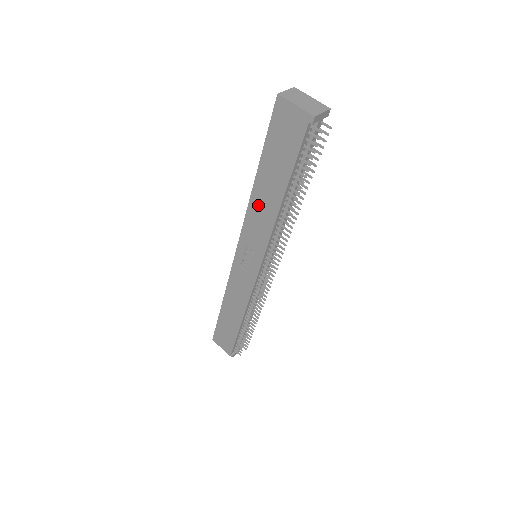
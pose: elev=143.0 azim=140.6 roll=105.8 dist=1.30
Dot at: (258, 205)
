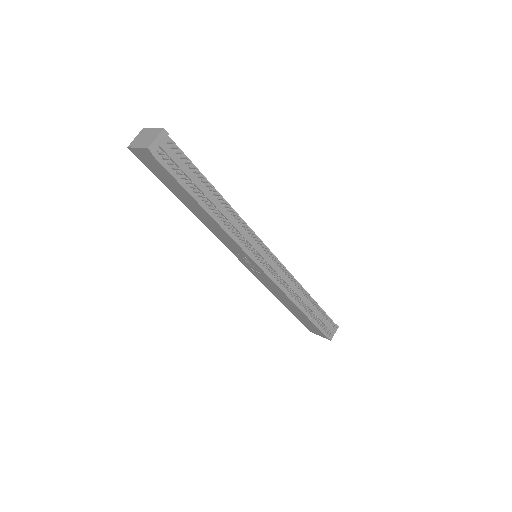
Dot at: (207, 223)
